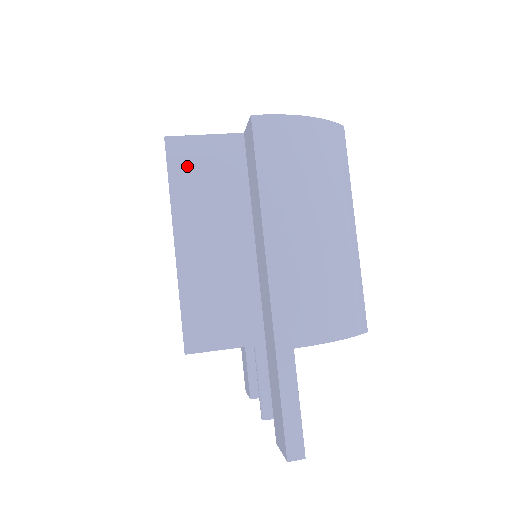
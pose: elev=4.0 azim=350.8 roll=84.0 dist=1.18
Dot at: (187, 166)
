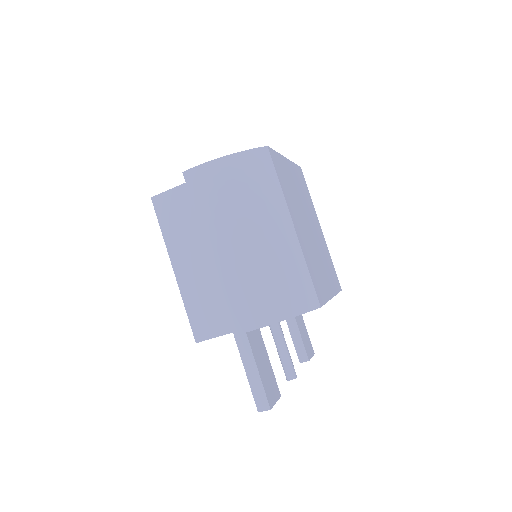
Dot at: (169, 213)
